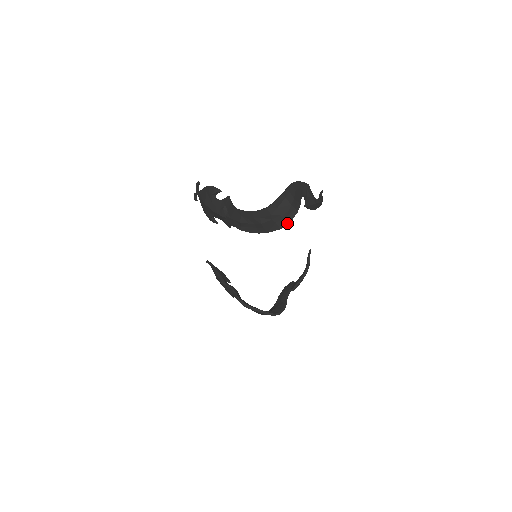
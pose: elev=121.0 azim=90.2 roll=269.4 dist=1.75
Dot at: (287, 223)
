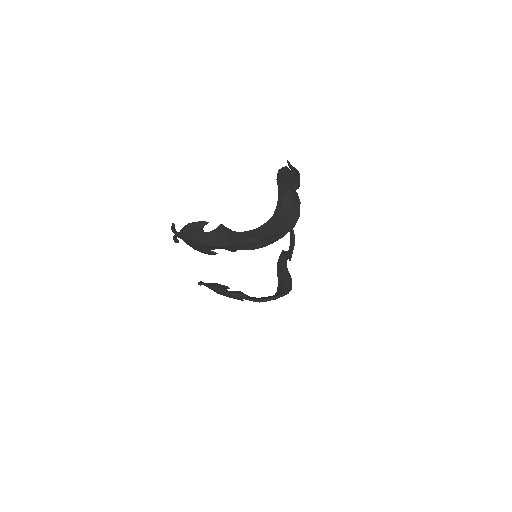
Dot at: (297, 219)
